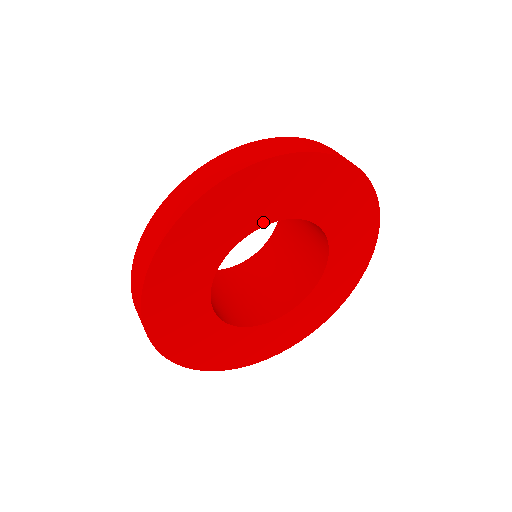
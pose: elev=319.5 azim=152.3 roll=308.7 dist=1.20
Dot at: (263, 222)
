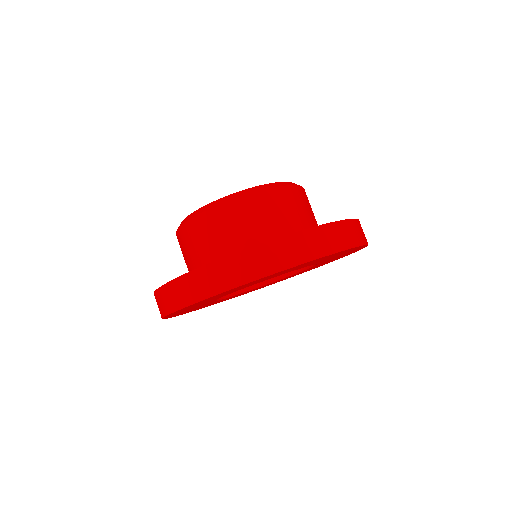
Dot at: occluded
